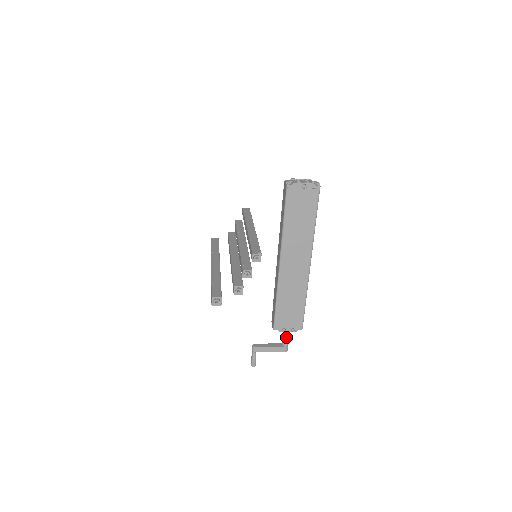
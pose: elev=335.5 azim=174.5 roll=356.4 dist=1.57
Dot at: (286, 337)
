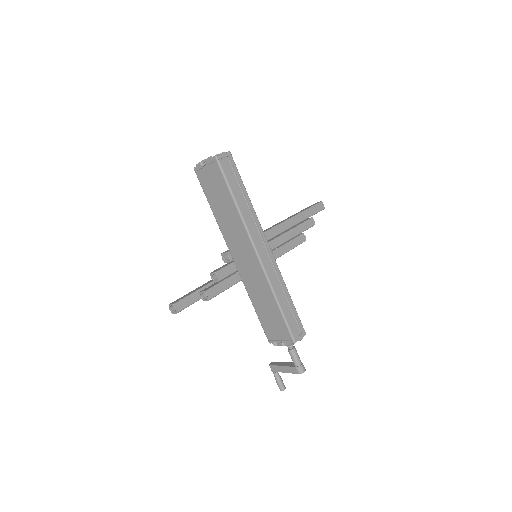
Dot at: (290, 353)
